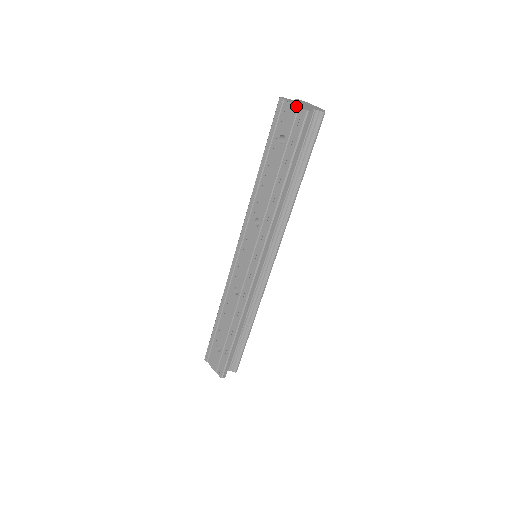
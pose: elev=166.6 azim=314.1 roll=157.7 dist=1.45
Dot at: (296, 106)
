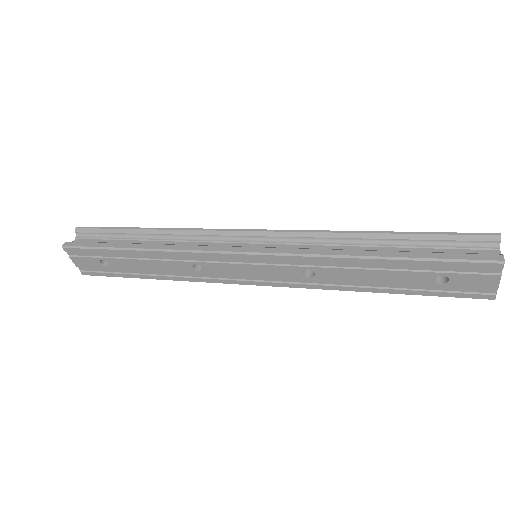
Dot at: (497, 287)
